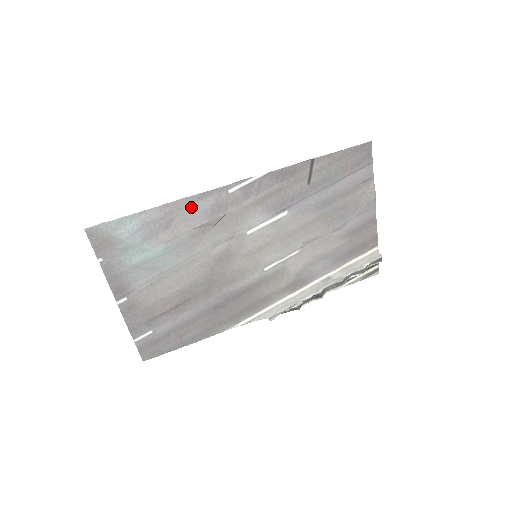
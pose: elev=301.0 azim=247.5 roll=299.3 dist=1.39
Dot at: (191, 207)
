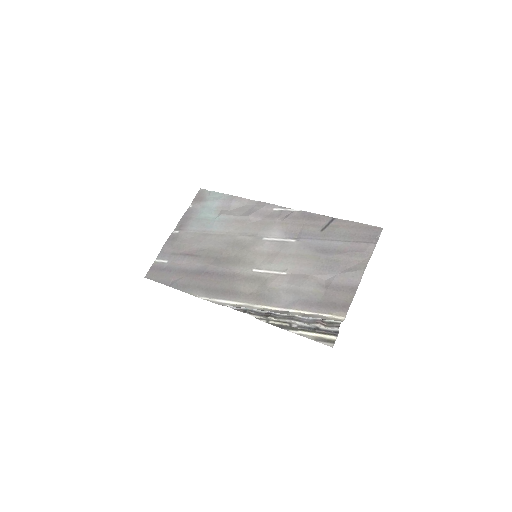
Dot at: (249, 206)
